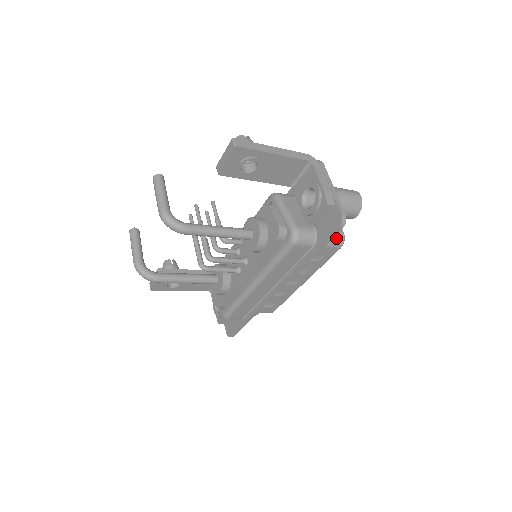
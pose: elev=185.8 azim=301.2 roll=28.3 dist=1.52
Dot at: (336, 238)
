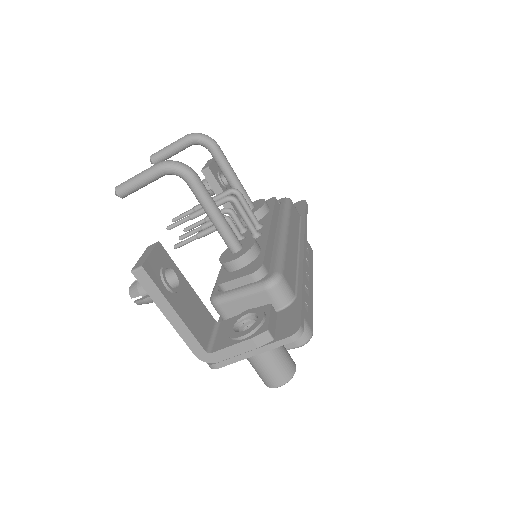
Dot at: occluded
